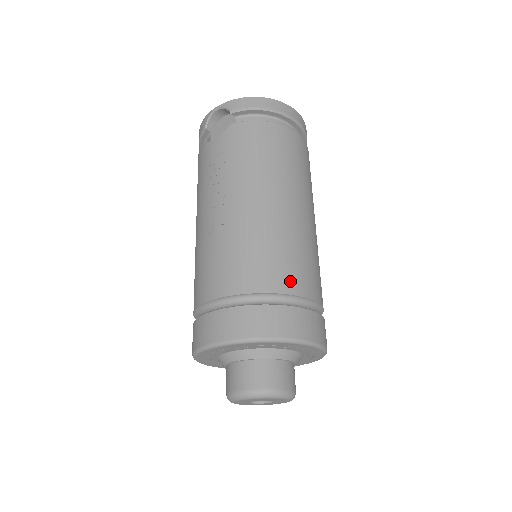
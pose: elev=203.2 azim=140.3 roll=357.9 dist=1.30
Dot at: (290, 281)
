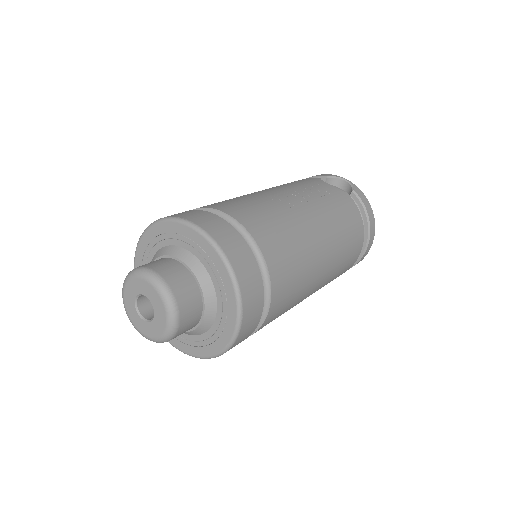
Dot at: (280, 282)
